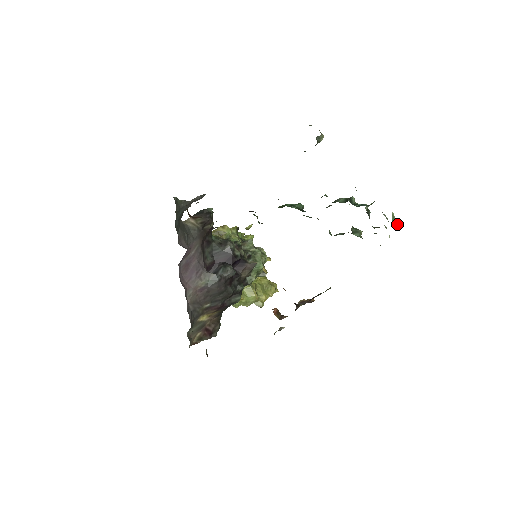
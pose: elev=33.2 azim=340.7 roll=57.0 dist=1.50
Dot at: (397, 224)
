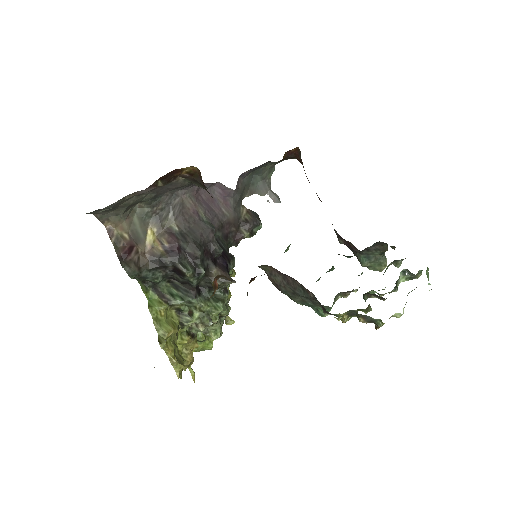
Dot at: occluded
